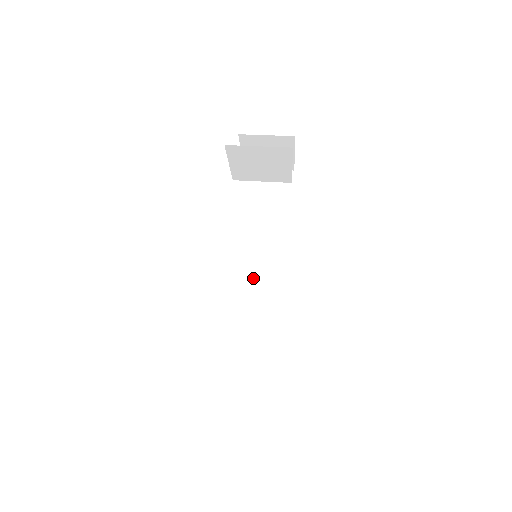
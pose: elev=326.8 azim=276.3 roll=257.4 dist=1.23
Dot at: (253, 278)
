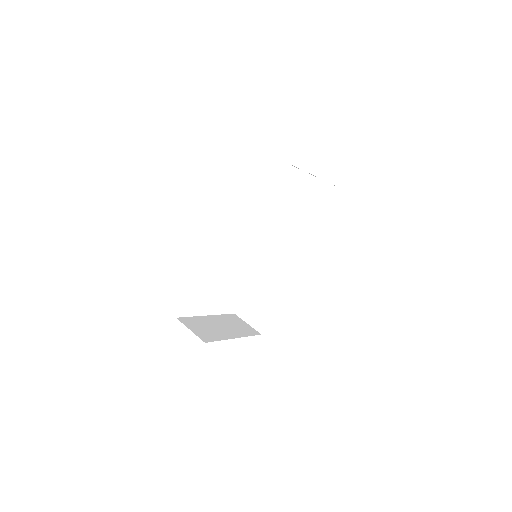
Dot at: (274, 259)
